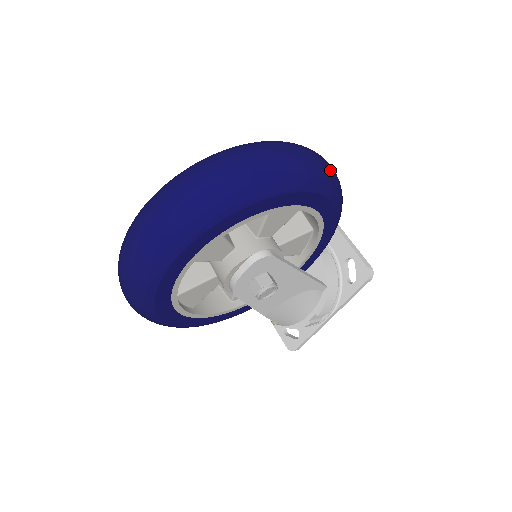
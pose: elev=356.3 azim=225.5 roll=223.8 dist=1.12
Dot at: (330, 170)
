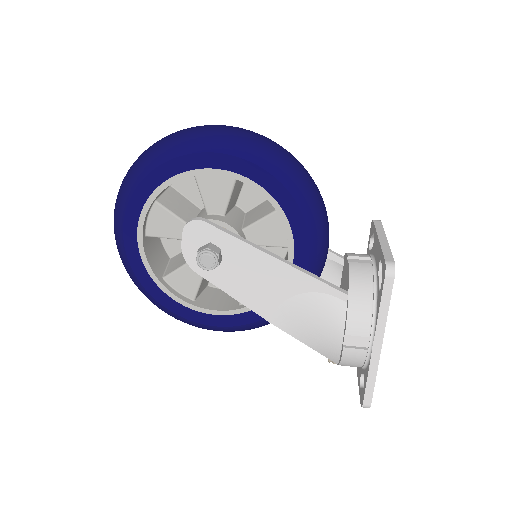
Dot at: (251, 137)
